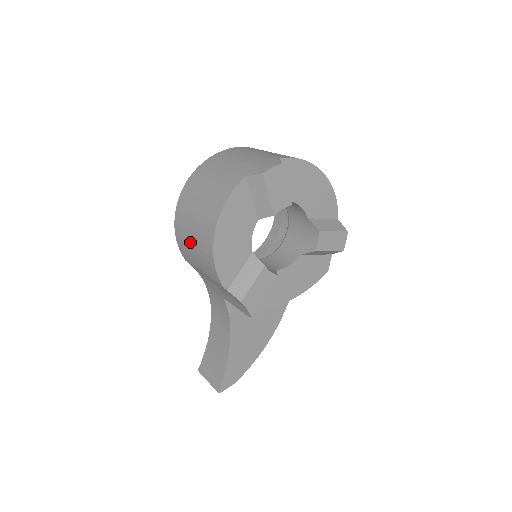
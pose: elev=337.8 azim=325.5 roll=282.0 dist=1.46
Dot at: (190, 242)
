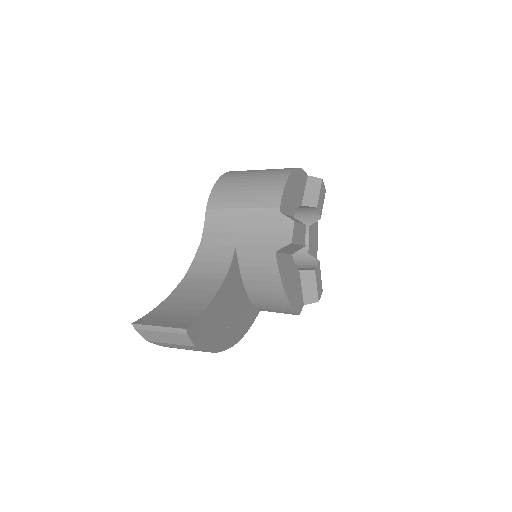
Dot at: (245, 181)
